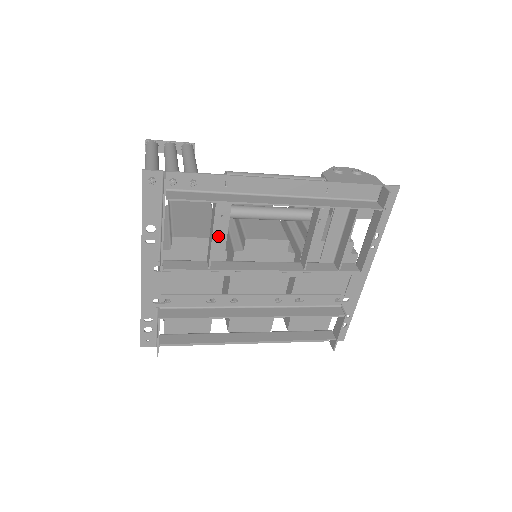
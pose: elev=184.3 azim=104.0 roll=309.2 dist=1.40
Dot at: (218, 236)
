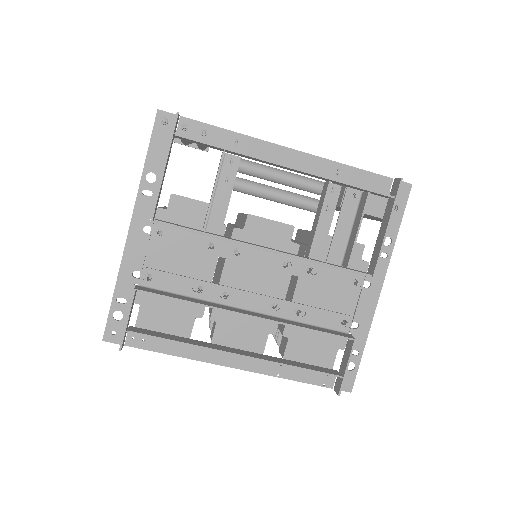
Dot at: (219, 202)
